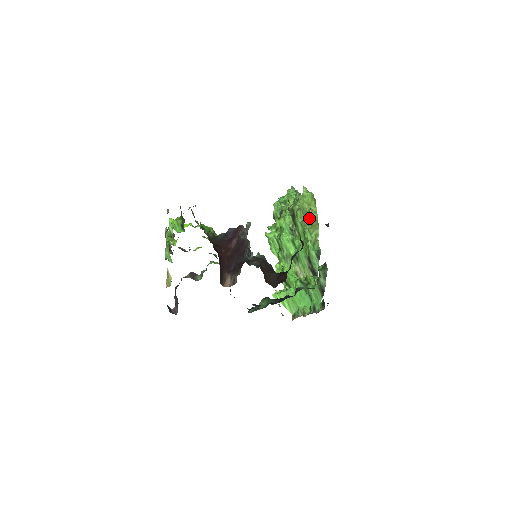
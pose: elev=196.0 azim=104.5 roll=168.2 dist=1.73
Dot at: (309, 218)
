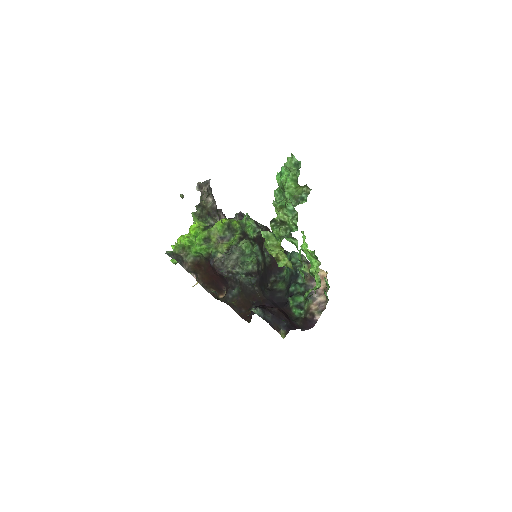
Dot at: occluded
